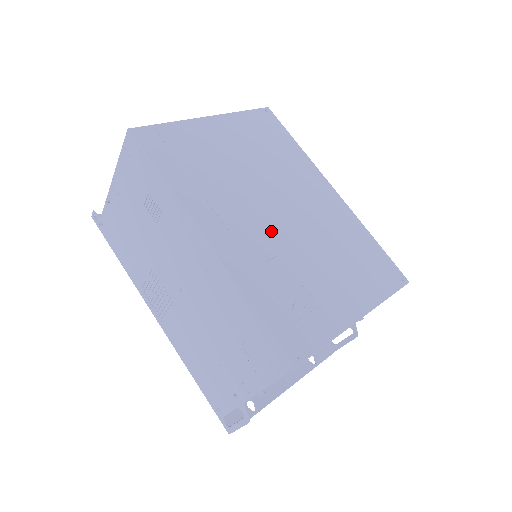
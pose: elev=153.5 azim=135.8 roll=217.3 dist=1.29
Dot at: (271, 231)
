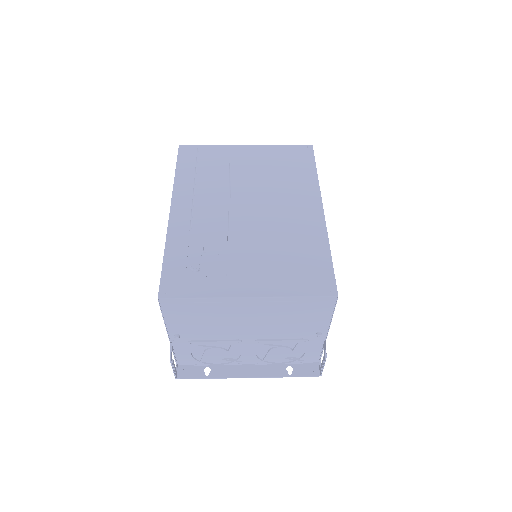
Dot at: (226, 219)
